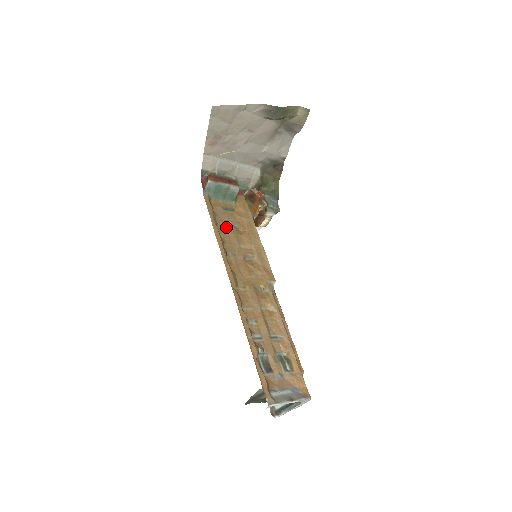
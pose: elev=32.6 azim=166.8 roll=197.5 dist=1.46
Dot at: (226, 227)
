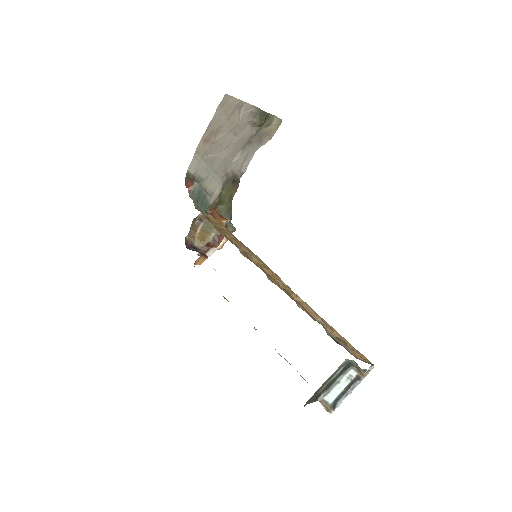
Dot at: (219, 230)
